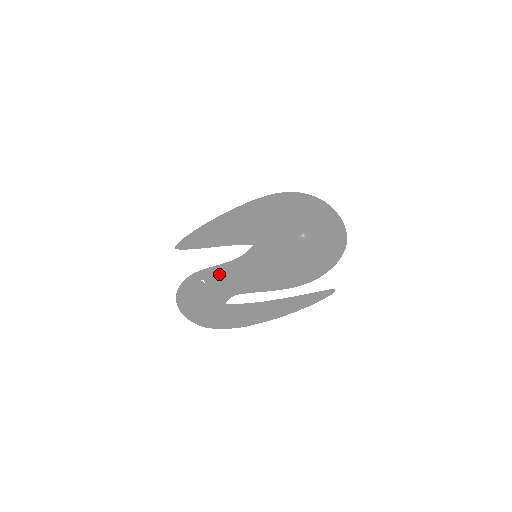
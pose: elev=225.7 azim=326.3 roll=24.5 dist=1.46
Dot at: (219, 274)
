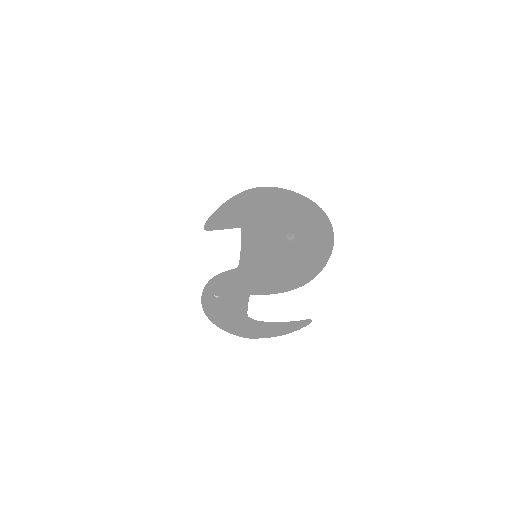
Dot at: (225, 286)
